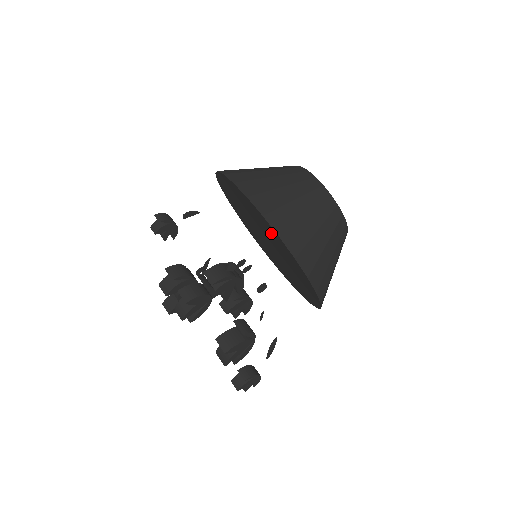
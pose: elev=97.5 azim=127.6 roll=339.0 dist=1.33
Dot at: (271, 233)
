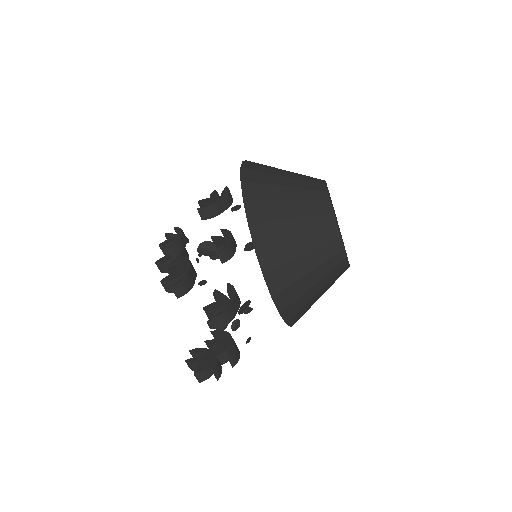
Dot at: occluded
